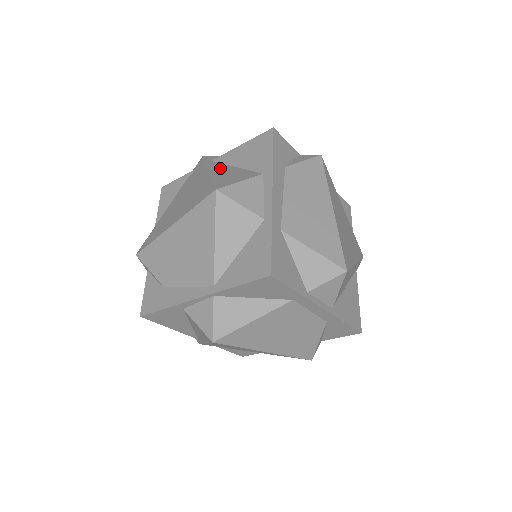
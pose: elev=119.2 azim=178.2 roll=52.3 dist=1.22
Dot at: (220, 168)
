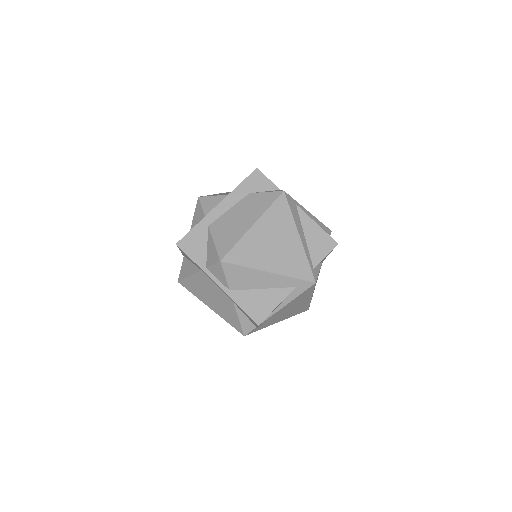
Dot at: occluded
